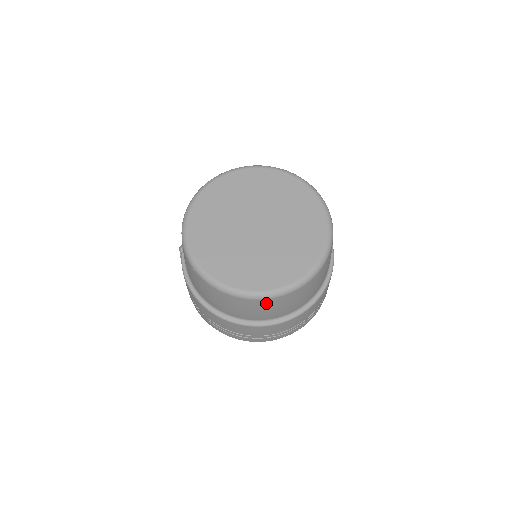
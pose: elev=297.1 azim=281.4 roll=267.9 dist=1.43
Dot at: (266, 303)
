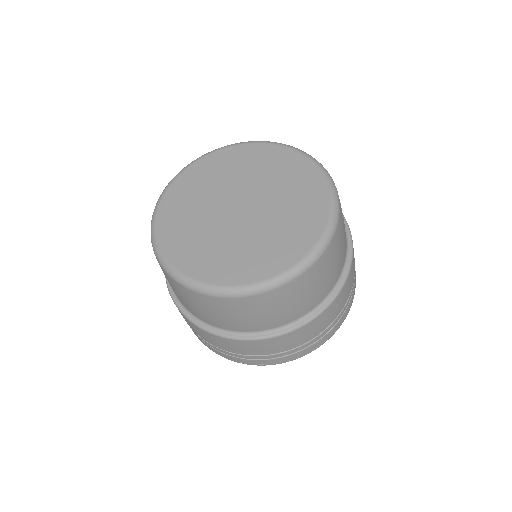
Dot at: (248, 303)
